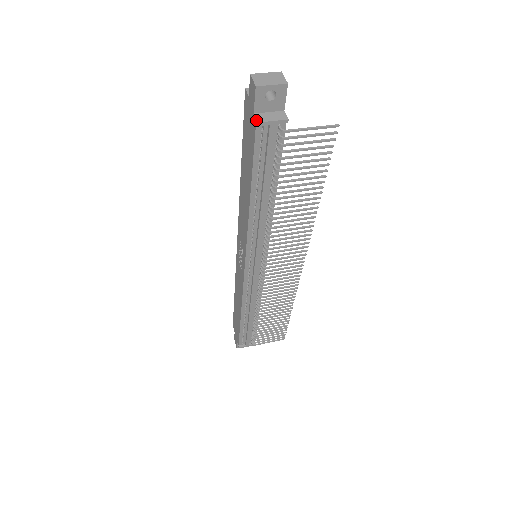
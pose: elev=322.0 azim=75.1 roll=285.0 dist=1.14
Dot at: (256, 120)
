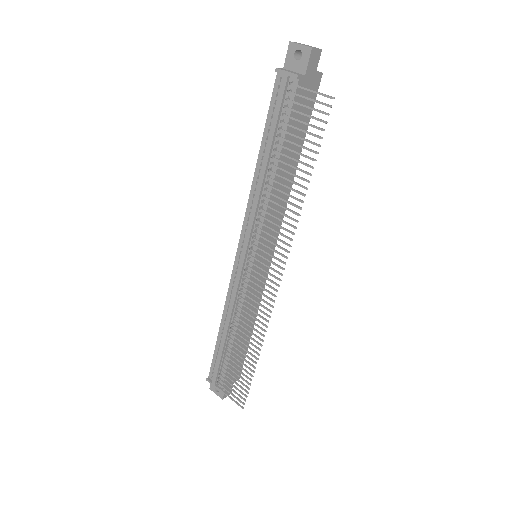
Dot at: (278, 68)
